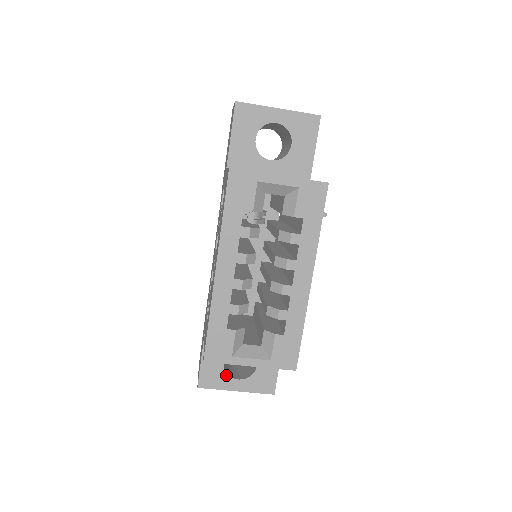
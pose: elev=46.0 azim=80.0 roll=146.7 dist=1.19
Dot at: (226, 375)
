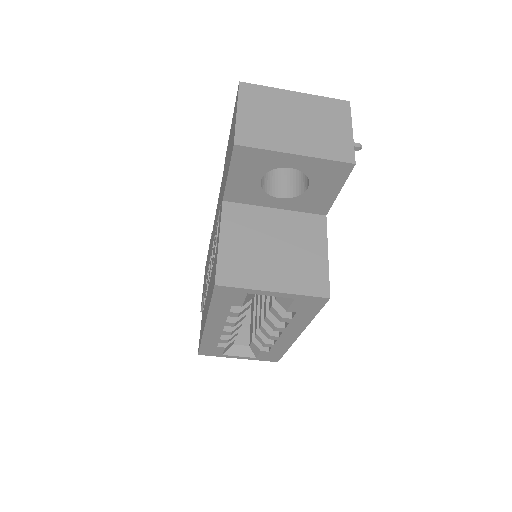
Dot at: occluded
